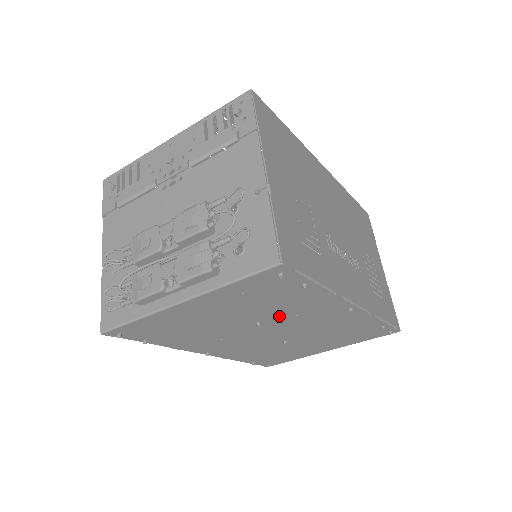
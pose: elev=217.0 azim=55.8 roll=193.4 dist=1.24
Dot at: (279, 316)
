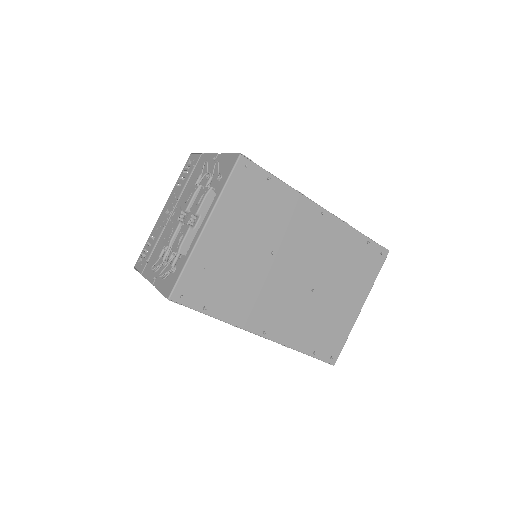
Dot at: (281, 237)
